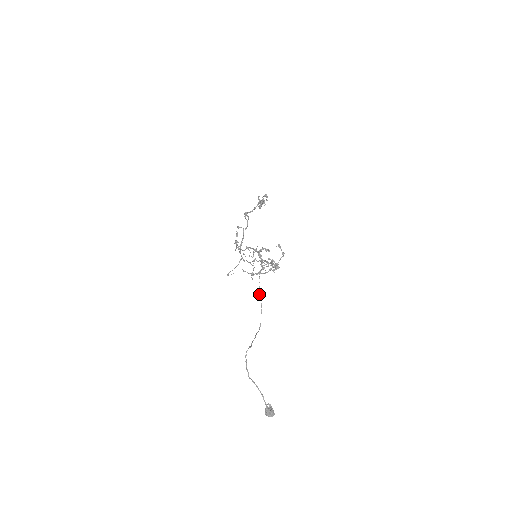
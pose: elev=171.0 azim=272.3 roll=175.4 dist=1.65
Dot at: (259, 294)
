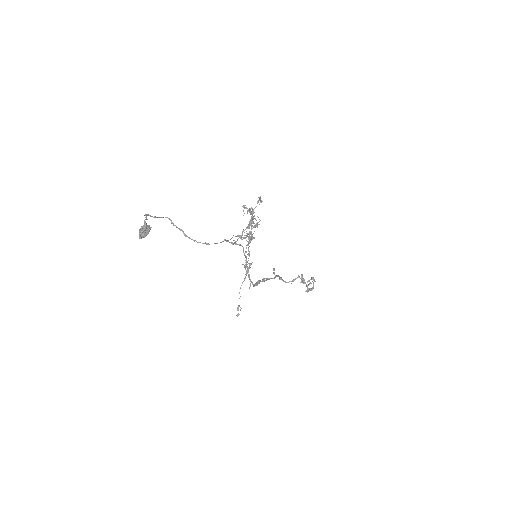
Dot at: (228, 240)
